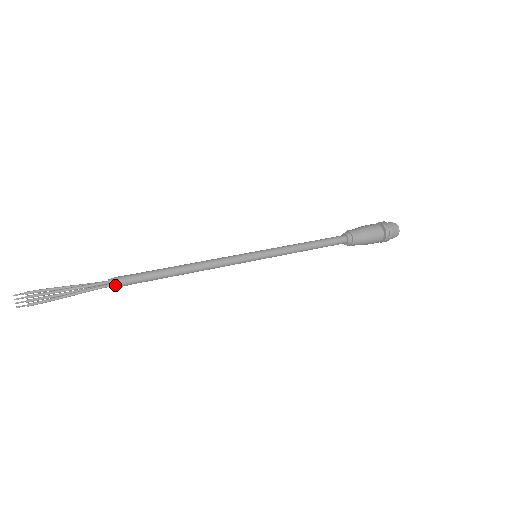
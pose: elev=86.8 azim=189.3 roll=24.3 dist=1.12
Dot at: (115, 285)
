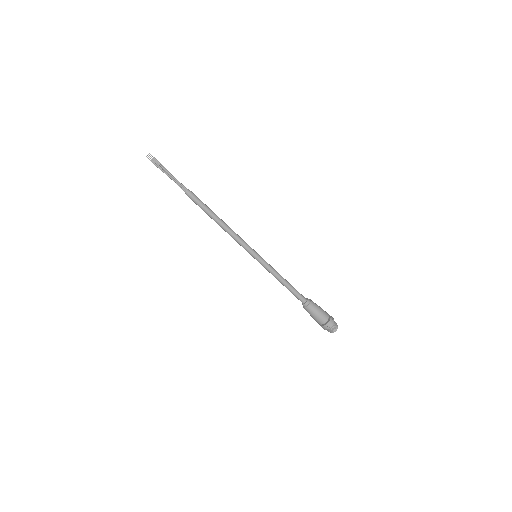
Dot at: (190, 192)
